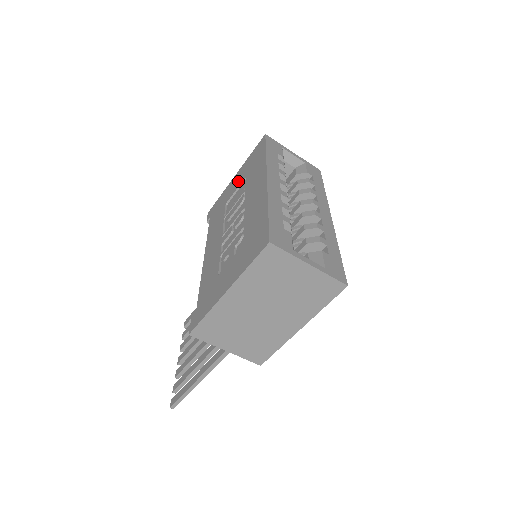
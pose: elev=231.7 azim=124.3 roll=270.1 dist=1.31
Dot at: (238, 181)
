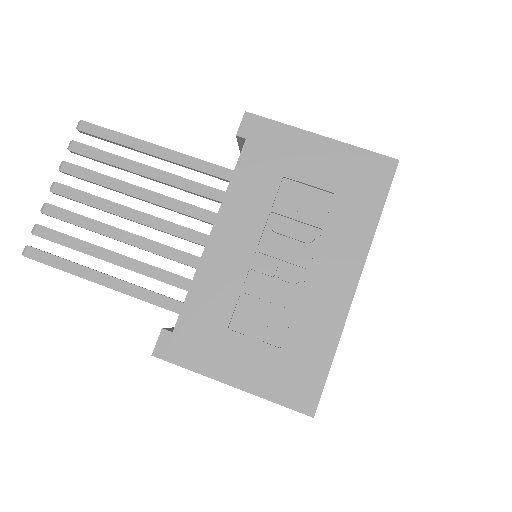
Dot at: (321, 171)
